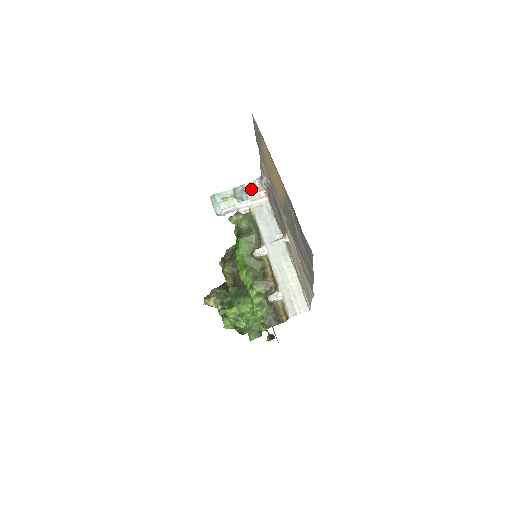
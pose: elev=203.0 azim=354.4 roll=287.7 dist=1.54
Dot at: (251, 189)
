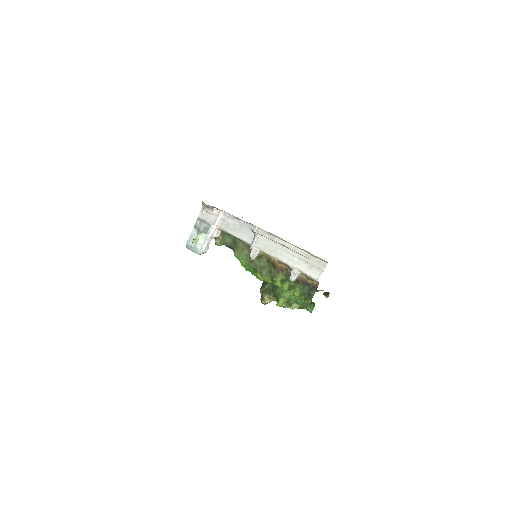
Dot at: (205, 216)
